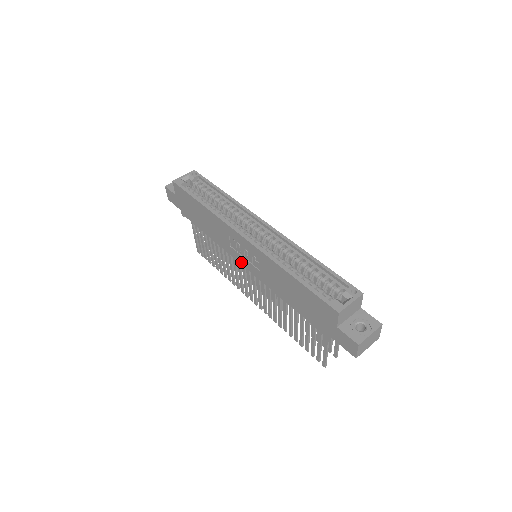
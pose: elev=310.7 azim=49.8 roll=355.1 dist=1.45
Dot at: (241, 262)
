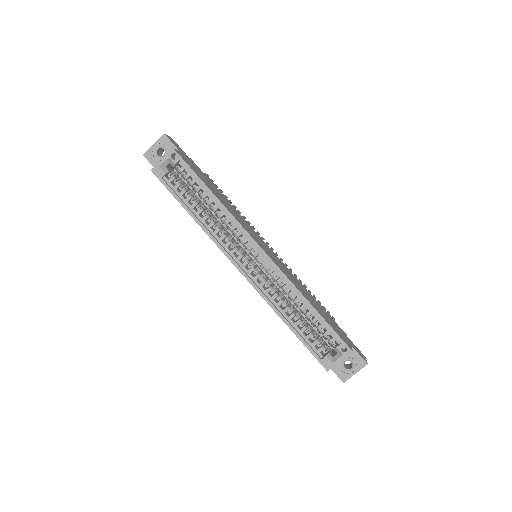
Dot at: occluded
